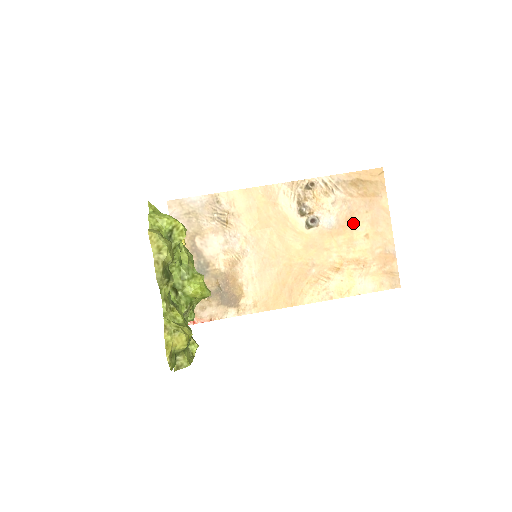
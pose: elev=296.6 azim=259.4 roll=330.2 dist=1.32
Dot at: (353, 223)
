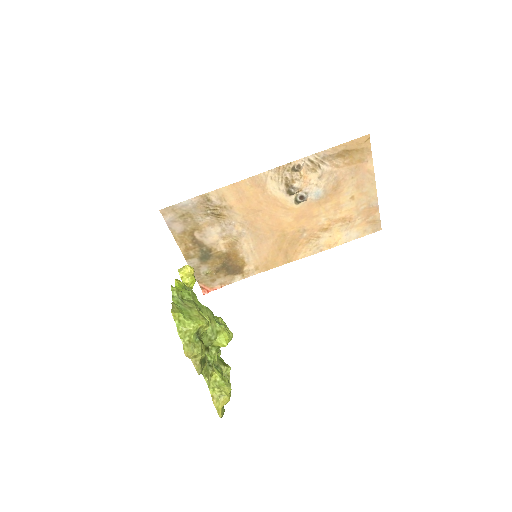
Dot at: (339, 190)
